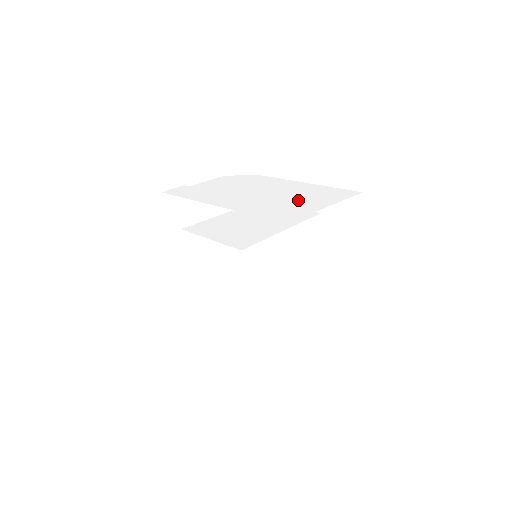
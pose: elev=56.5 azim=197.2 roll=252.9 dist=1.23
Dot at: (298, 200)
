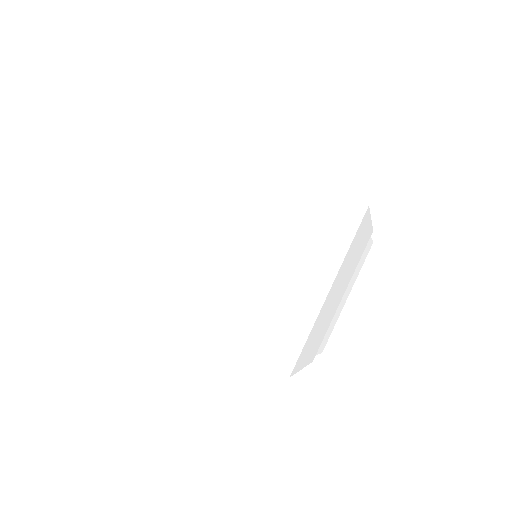
Dot at: occluded
